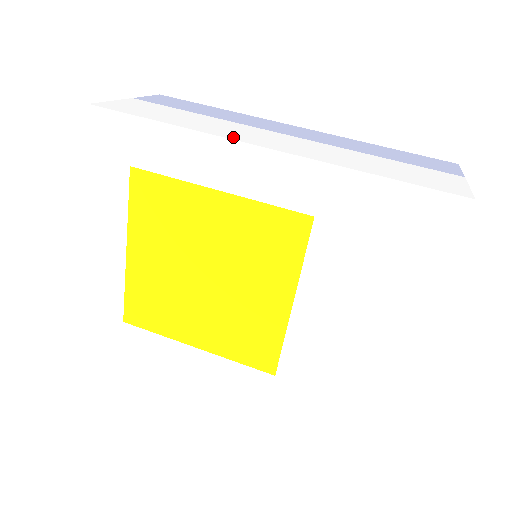
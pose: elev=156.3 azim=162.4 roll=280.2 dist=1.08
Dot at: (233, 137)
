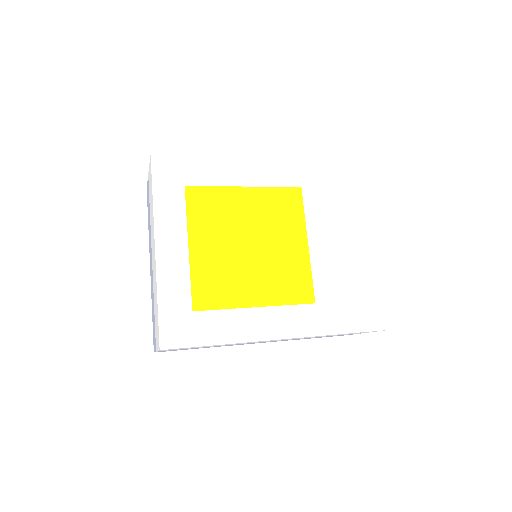
Dot at: (244, 159)
